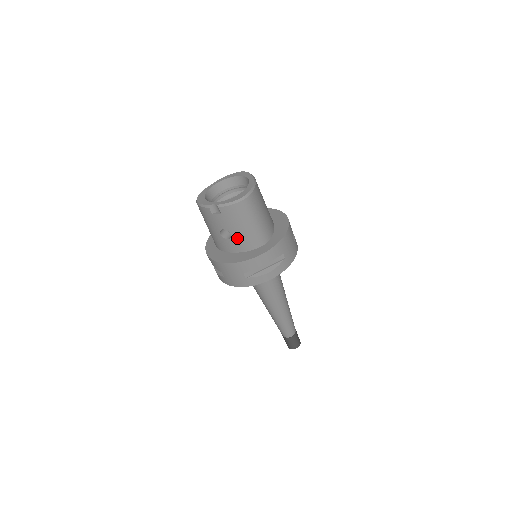
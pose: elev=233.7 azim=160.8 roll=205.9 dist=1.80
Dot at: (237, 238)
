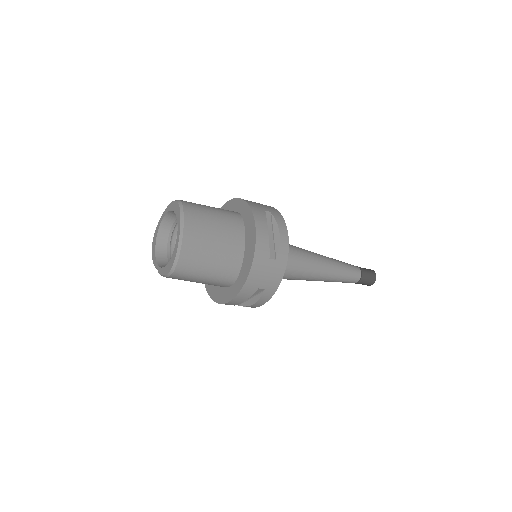
Dot at: occluded
